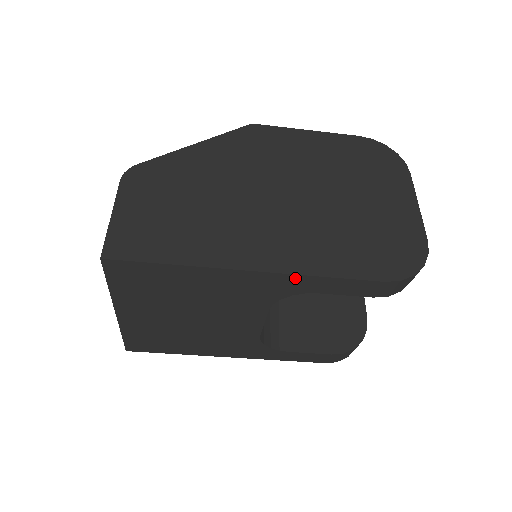
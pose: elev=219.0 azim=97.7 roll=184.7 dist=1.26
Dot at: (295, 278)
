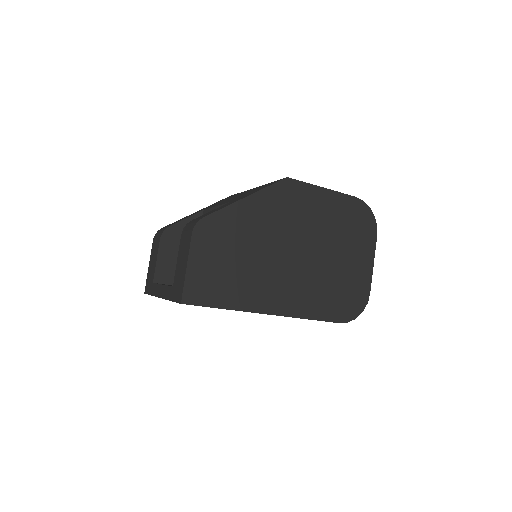
Dot at: (292, 317)
